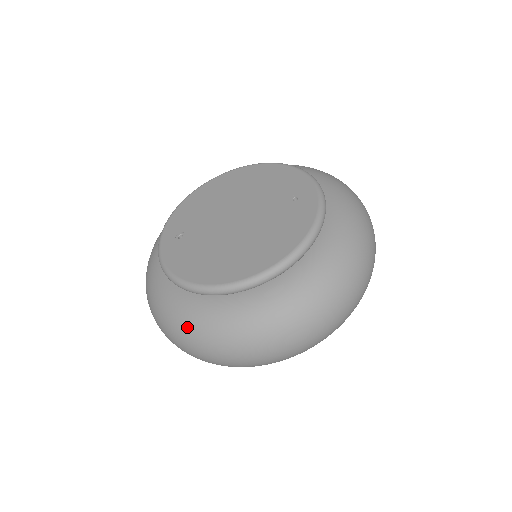
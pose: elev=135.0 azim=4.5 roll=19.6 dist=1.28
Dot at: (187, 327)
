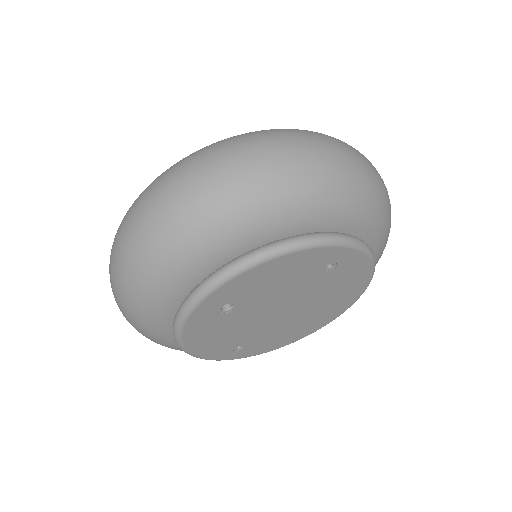
Dot at: occluded
